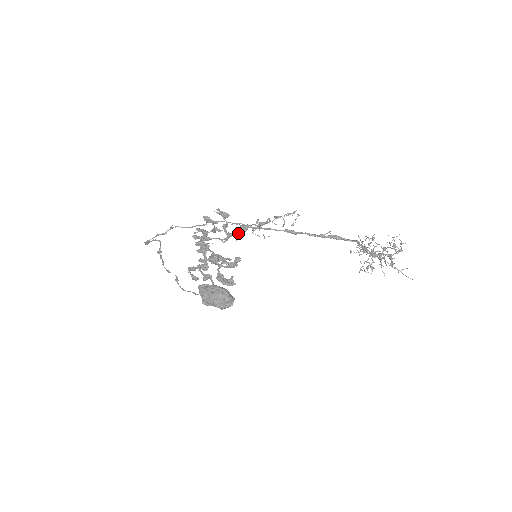
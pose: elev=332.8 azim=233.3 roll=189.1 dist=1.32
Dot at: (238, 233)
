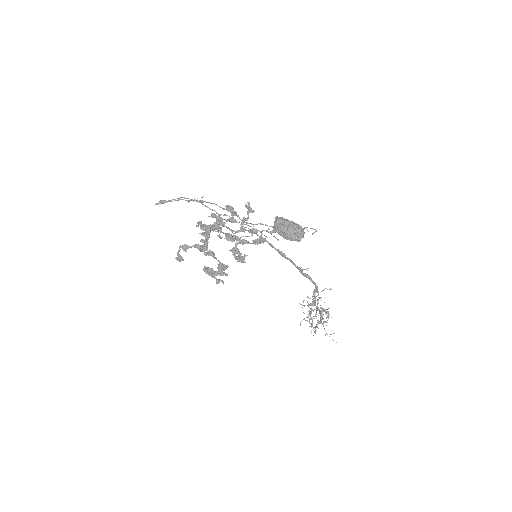
Dot at: (250, 231)
